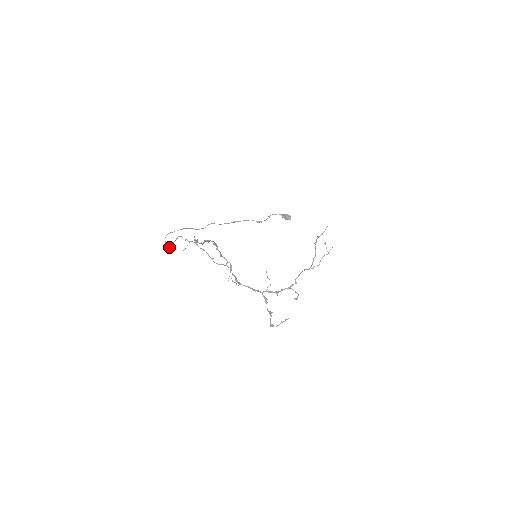
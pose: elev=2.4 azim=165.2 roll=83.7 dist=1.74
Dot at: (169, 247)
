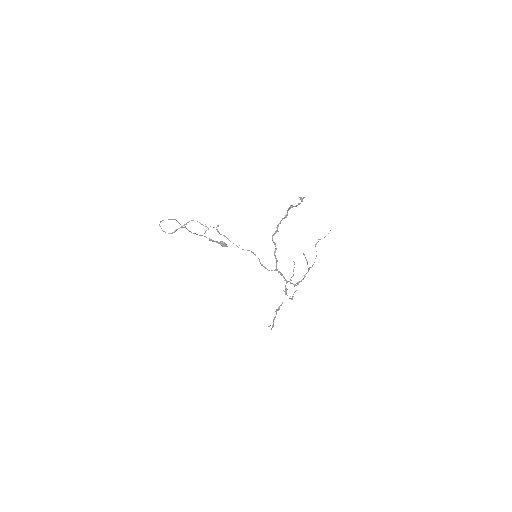
Dot at: (172, 232)
